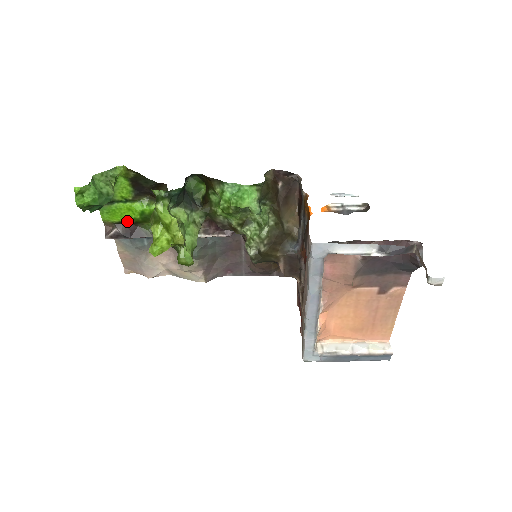
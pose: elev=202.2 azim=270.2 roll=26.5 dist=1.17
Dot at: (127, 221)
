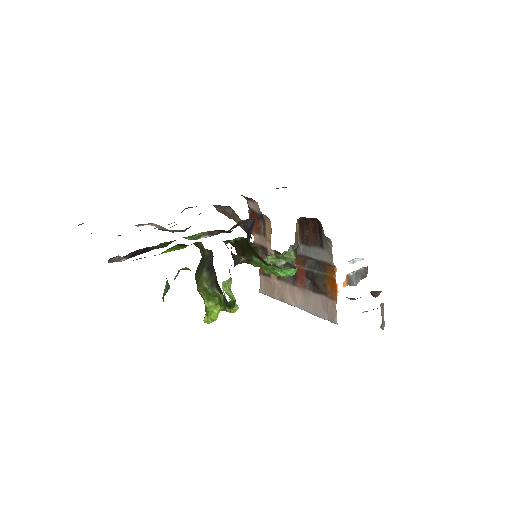
Dot at: occluded
